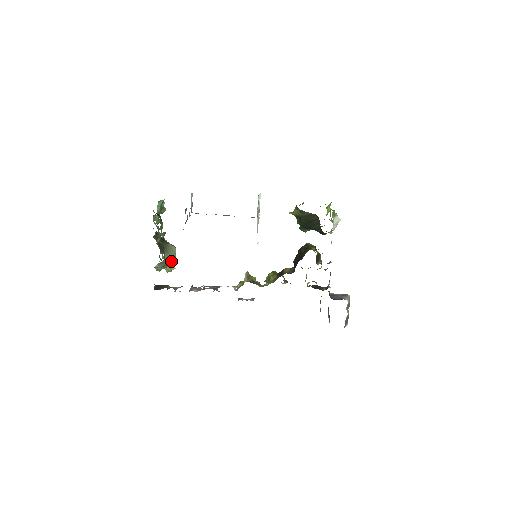
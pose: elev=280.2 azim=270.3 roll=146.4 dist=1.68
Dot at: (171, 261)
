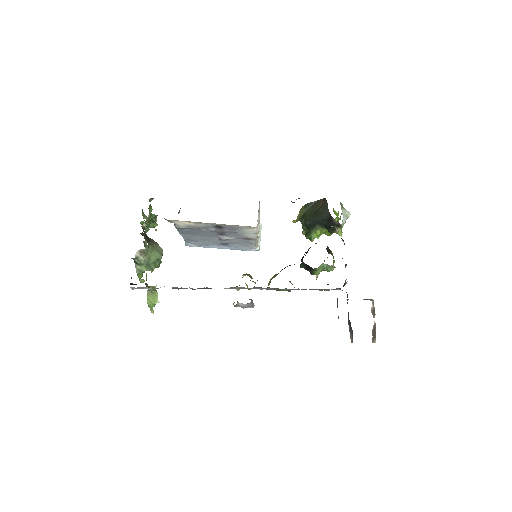
Dot at: (155, 262)
